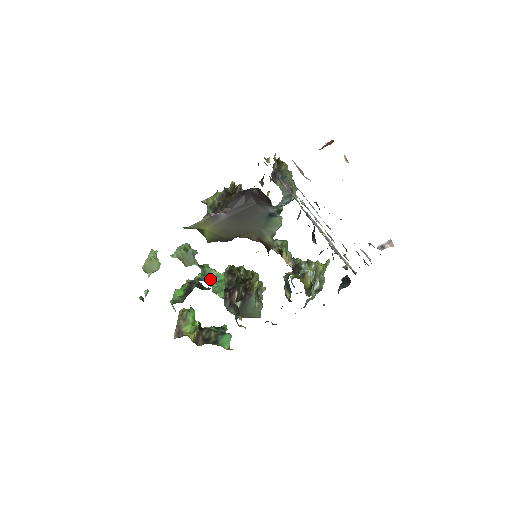
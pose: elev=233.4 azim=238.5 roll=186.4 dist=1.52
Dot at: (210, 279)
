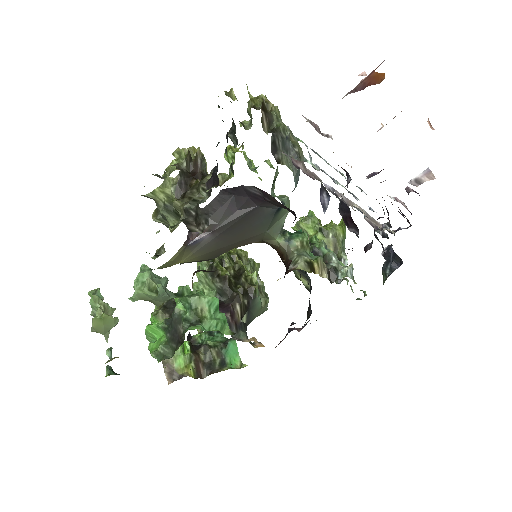
Dot at: (203, 315)
